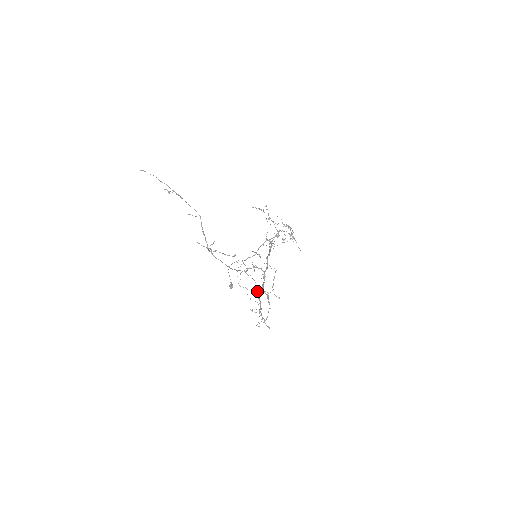
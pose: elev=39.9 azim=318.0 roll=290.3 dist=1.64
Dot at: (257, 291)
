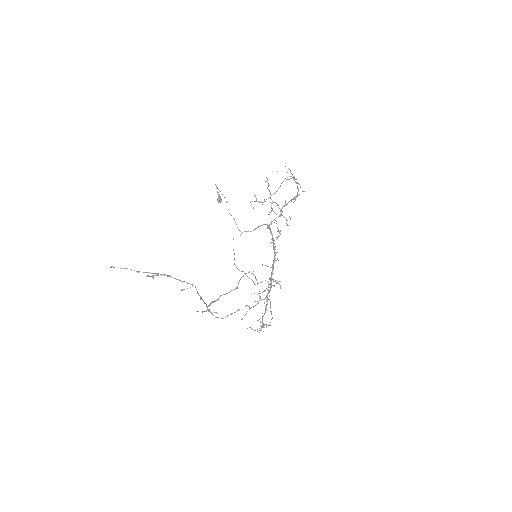
Dot at: (257, 284)
